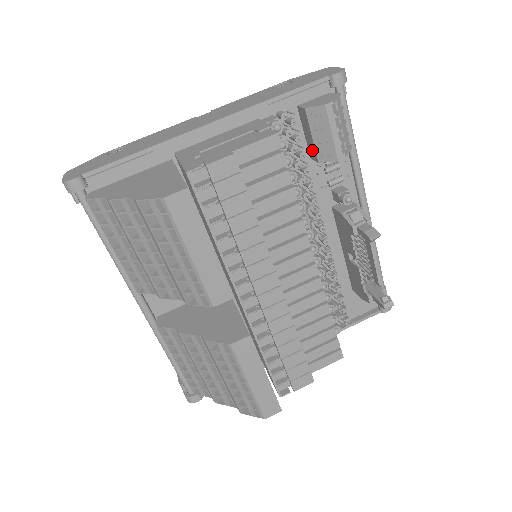
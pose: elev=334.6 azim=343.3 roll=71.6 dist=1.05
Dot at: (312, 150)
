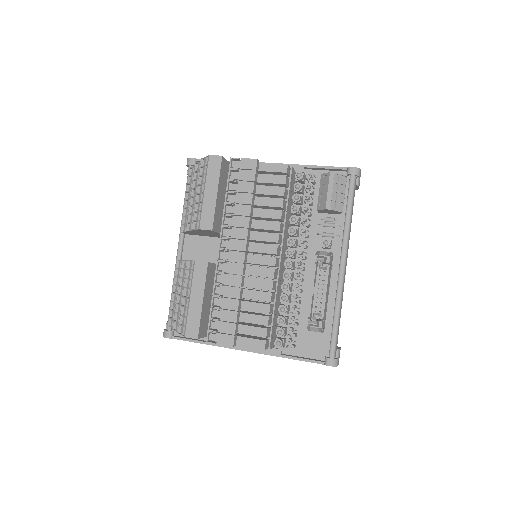
Dot at: occluded
